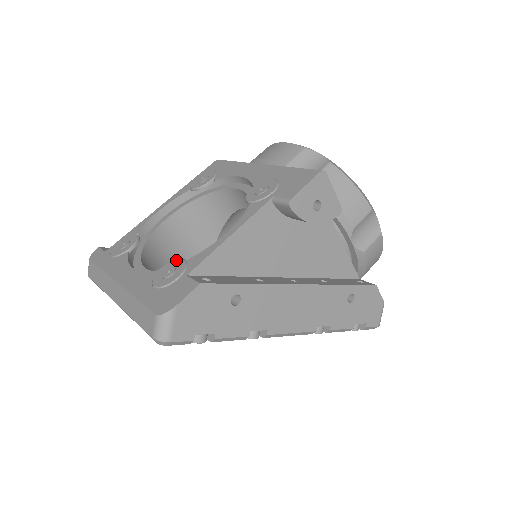
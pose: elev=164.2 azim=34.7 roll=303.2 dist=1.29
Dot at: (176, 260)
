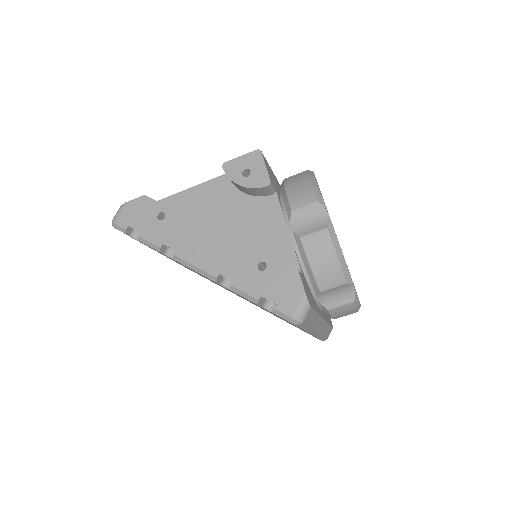
Dot at: occluded
